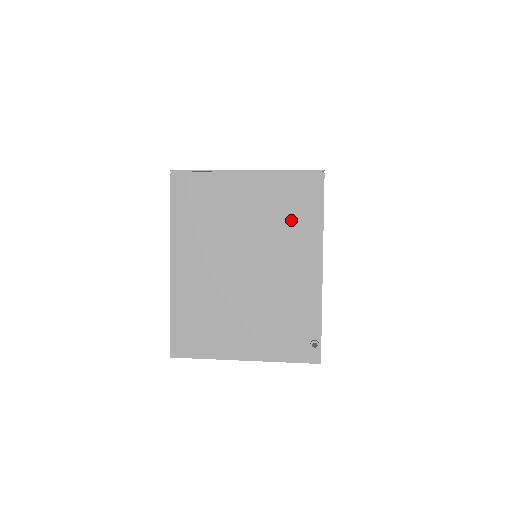
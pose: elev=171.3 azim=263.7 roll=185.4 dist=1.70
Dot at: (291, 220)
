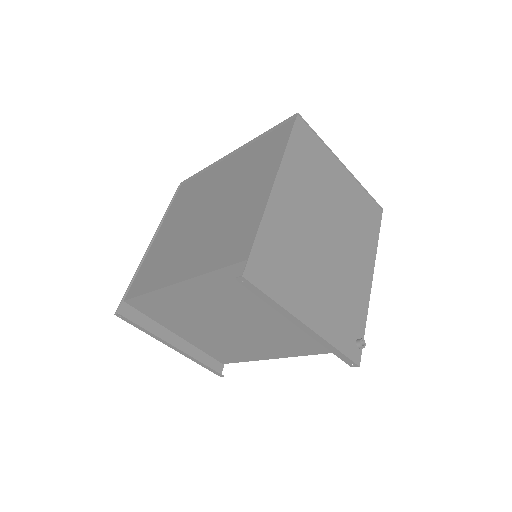
Dot at: (362, 226)
